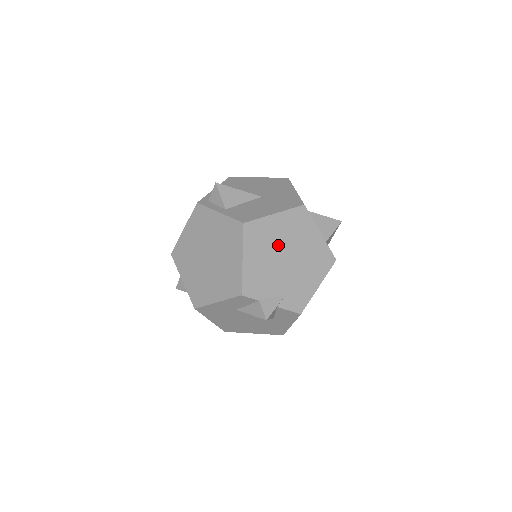
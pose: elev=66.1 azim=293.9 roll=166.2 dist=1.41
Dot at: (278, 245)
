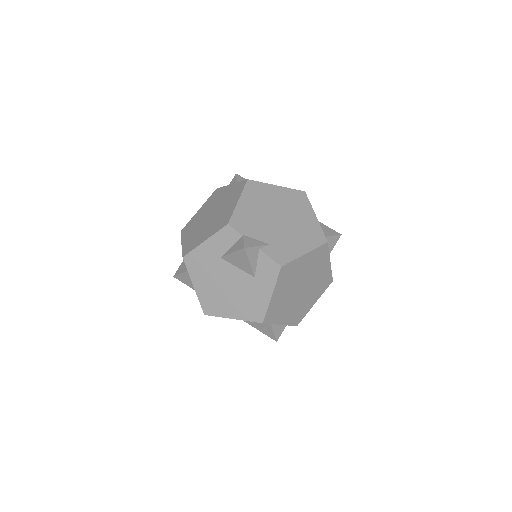
Dot at: (274, 206)
